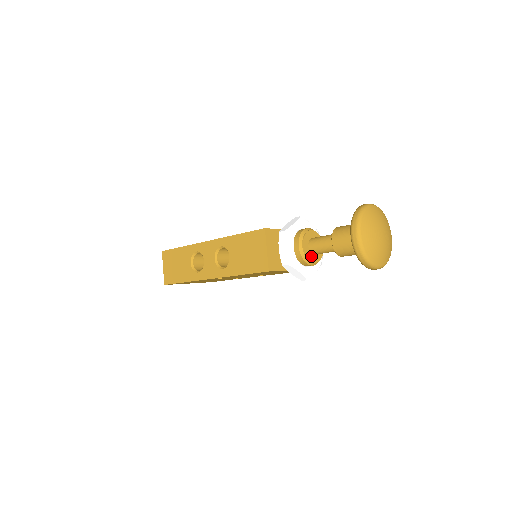
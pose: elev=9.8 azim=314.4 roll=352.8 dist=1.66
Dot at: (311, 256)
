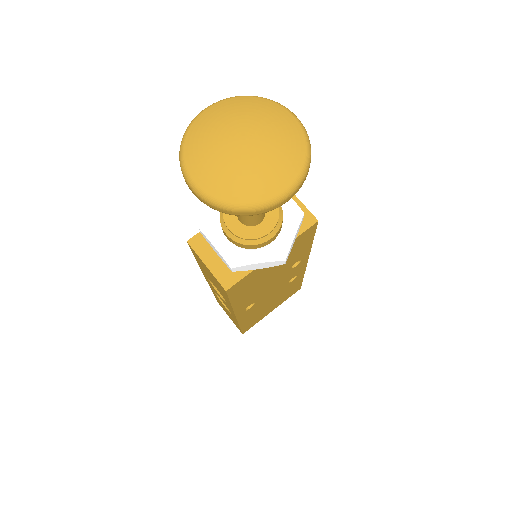
Dot at: (254, 230)
